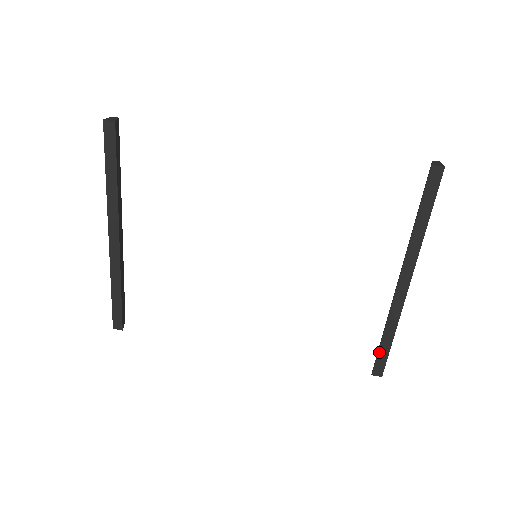
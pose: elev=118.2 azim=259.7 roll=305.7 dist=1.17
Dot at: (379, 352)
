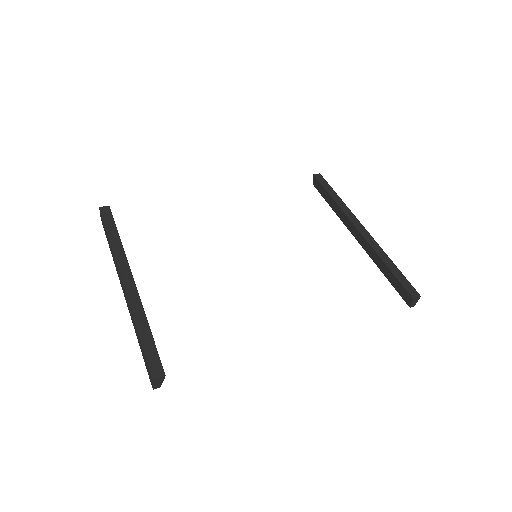
Dot at: (397, 278)
